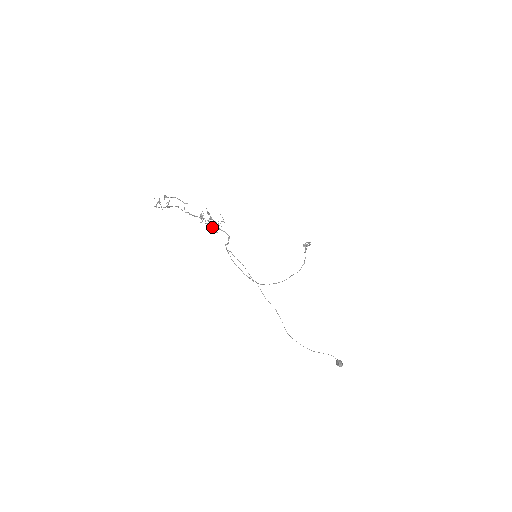
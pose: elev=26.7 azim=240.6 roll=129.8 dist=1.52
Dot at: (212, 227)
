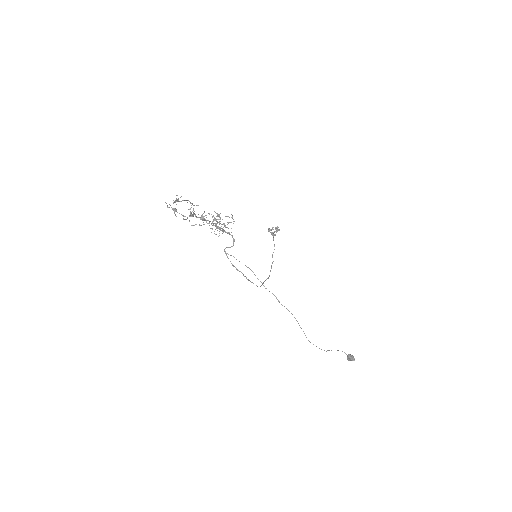
Dot at: occluded
